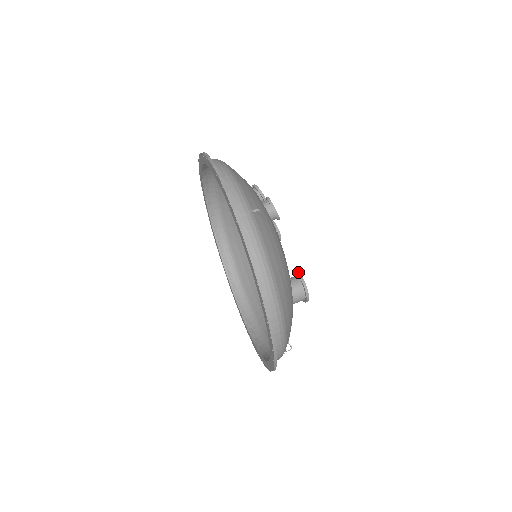
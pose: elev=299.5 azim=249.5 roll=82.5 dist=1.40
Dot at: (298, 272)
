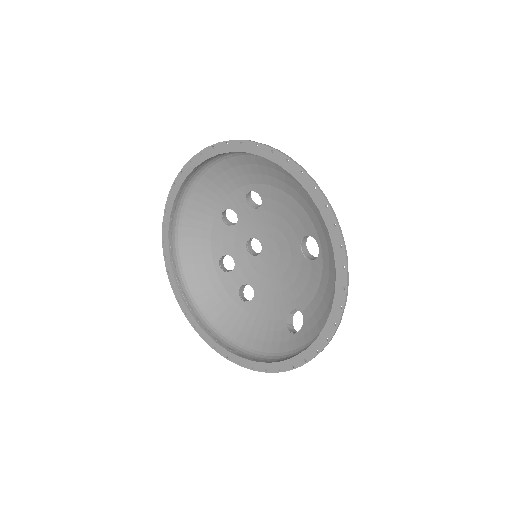
Dot at: occluded
